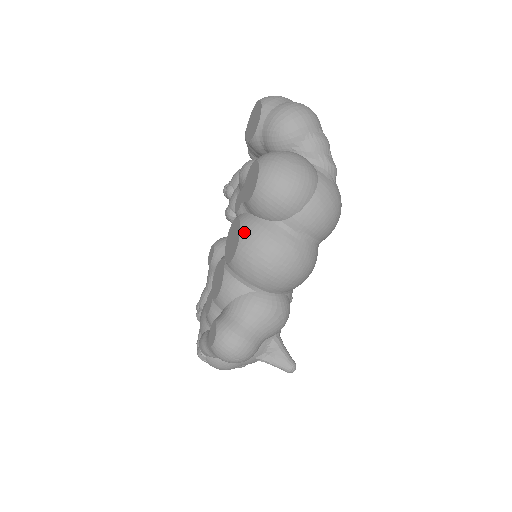
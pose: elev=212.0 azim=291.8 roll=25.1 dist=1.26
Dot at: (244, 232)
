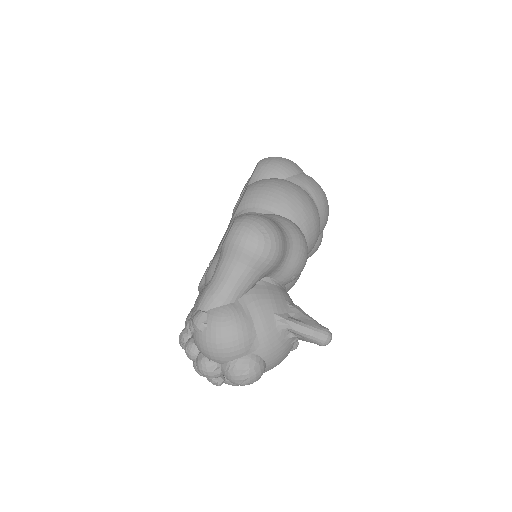
Dot at: occluded
